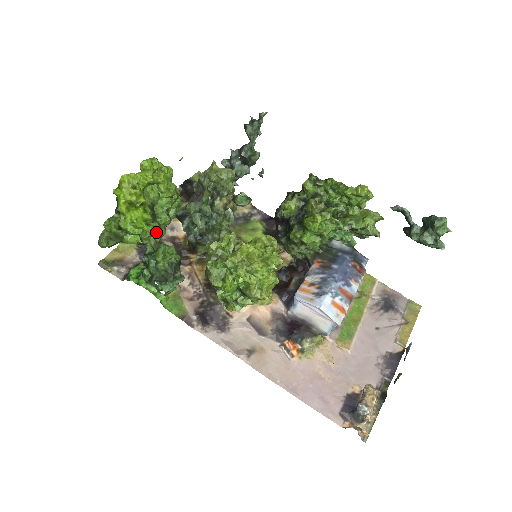
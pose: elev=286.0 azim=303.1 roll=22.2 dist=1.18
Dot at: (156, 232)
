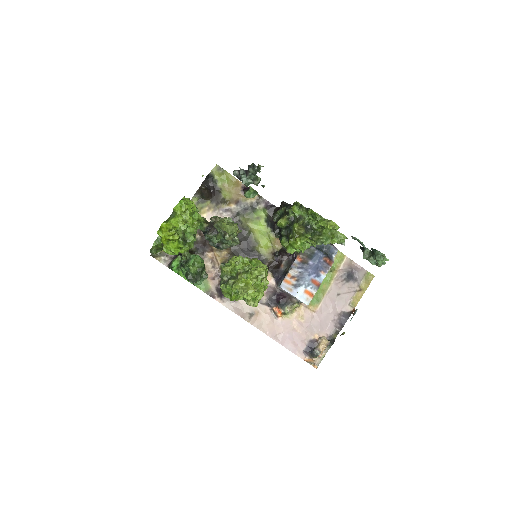
Dot at: occluded
